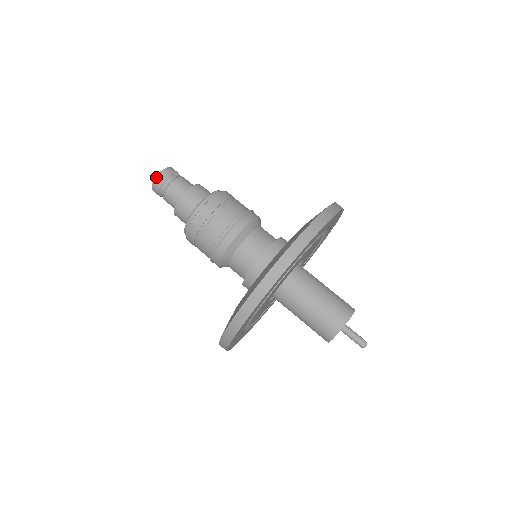
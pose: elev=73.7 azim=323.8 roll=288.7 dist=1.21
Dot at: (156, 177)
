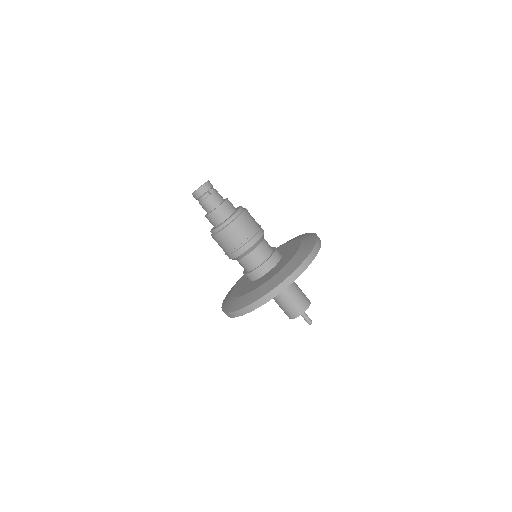
Dot at: (197, 190)
